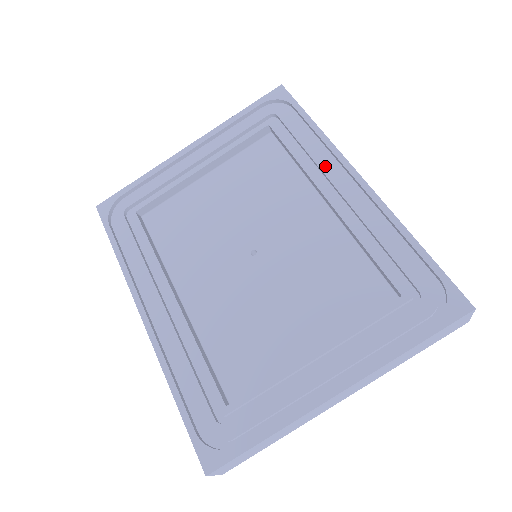
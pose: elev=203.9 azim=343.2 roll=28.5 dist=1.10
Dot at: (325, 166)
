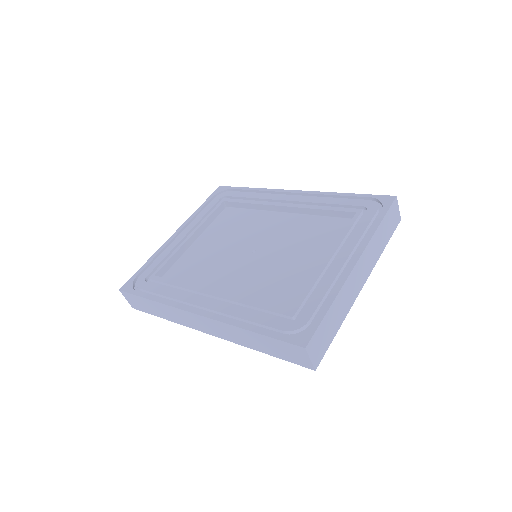
Dot at: (271, 197)
